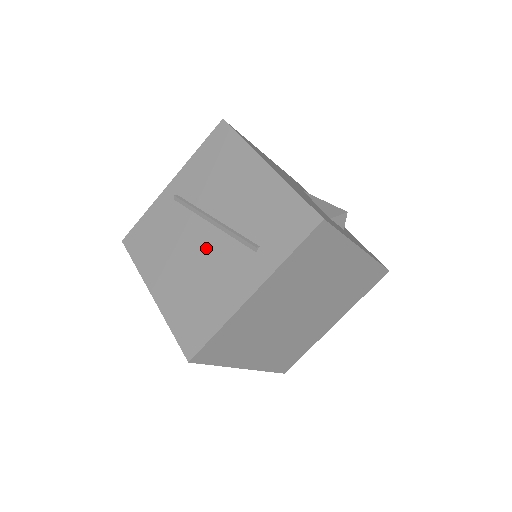
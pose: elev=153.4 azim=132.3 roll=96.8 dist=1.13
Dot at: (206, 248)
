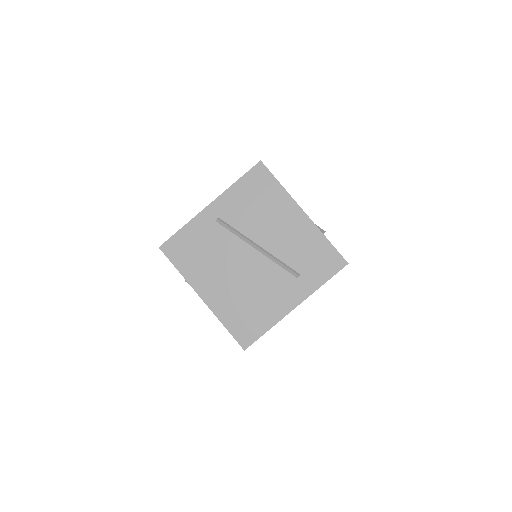
Dot at: (253, 268)
